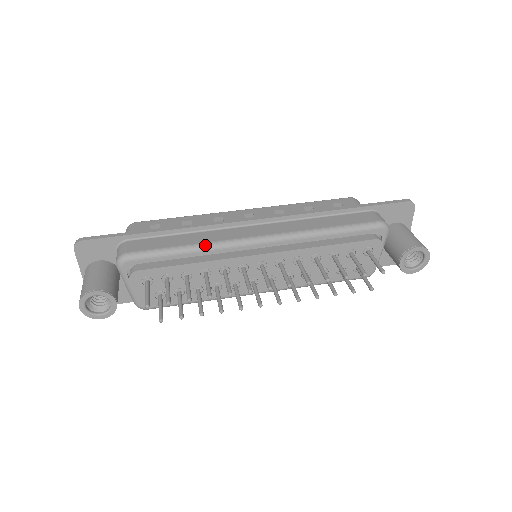
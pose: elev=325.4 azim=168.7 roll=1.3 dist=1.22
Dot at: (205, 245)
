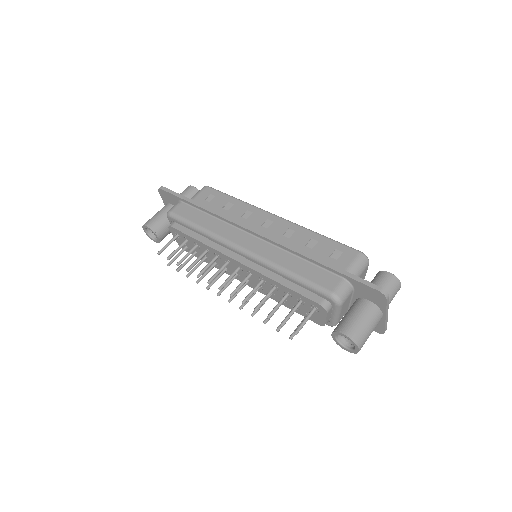
Dot at: (209, 233)
